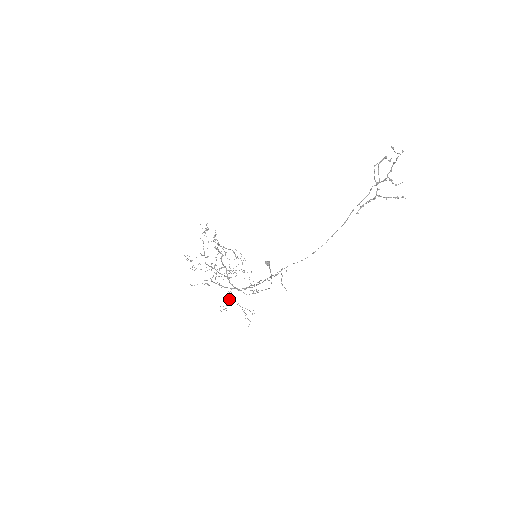
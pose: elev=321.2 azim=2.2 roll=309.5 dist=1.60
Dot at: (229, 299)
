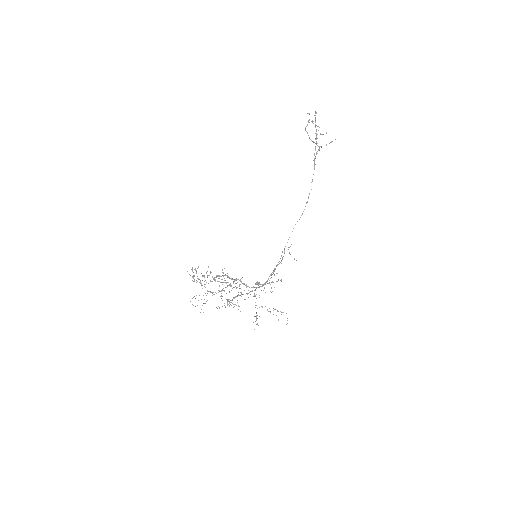
Dot at: occluded
